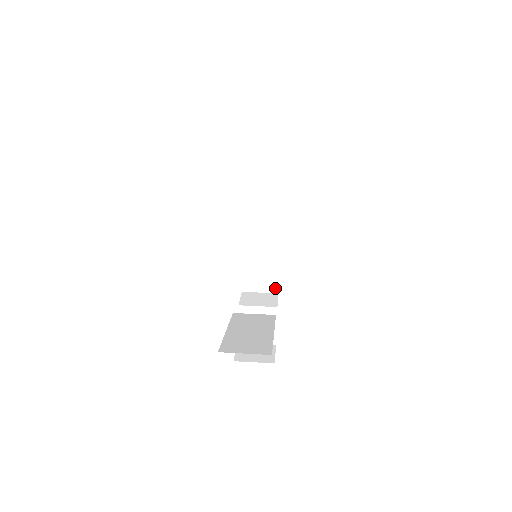
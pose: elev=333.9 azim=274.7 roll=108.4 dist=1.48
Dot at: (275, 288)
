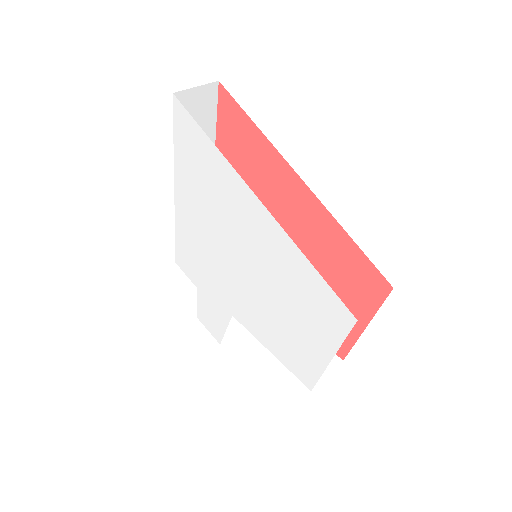
Dot at: occluded
